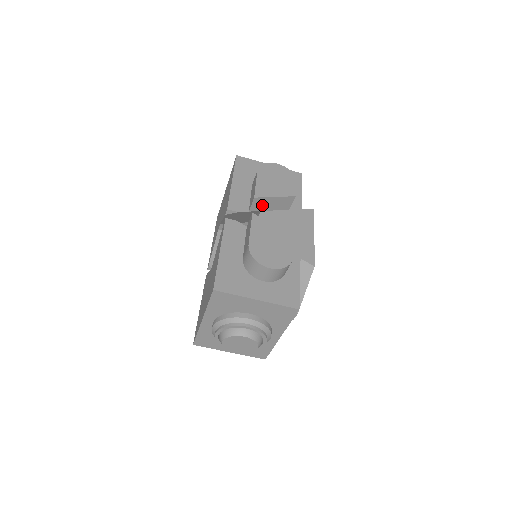
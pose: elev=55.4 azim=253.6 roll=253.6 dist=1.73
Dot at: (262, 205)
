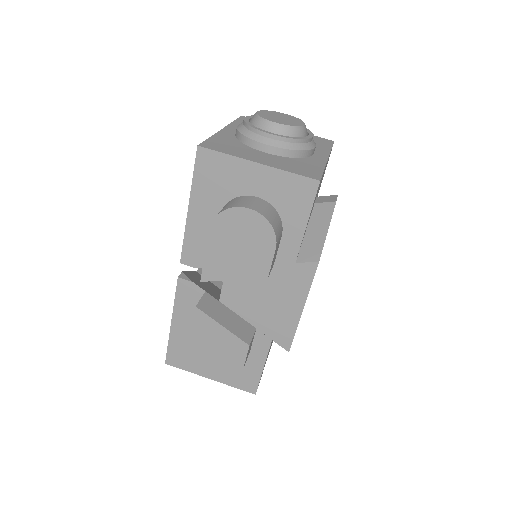
Dot at: occluded
